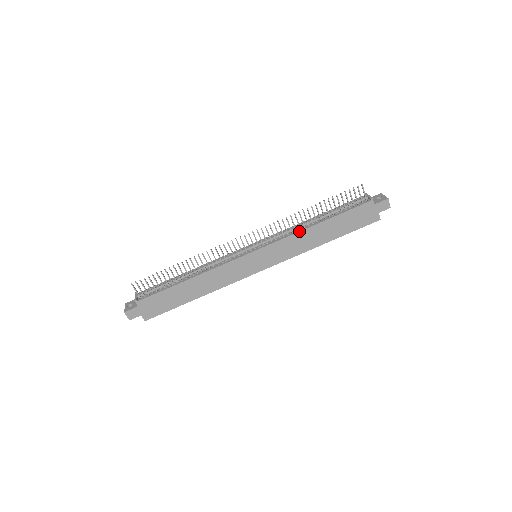
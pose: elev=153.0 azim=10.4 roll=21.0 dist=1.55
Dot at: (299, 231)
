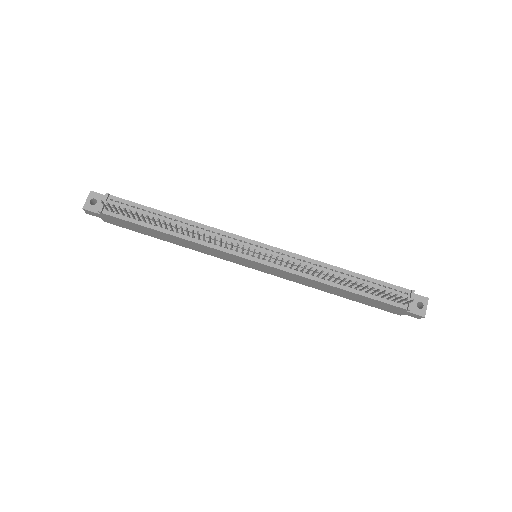
Dot at: (314, 280)
